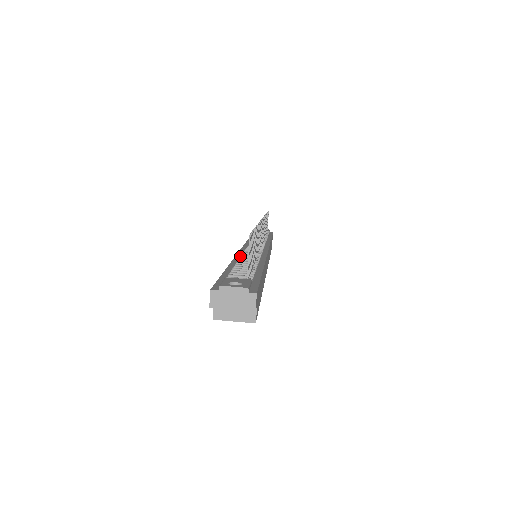
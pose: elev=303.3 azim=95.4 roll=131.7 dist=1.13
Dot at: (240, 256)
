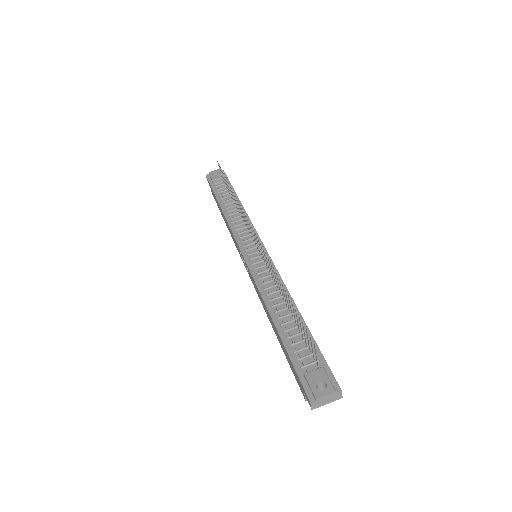
Dot at: (266, 295)
